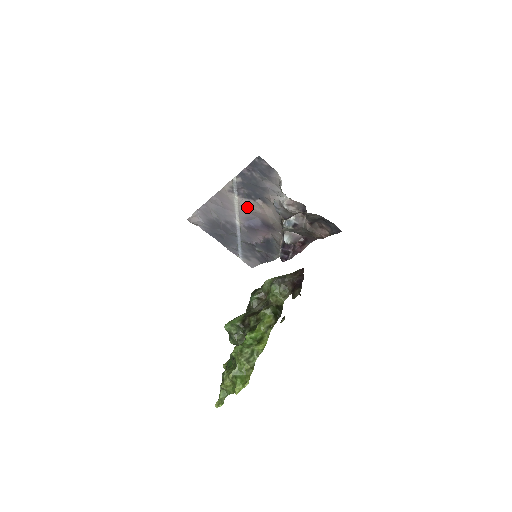
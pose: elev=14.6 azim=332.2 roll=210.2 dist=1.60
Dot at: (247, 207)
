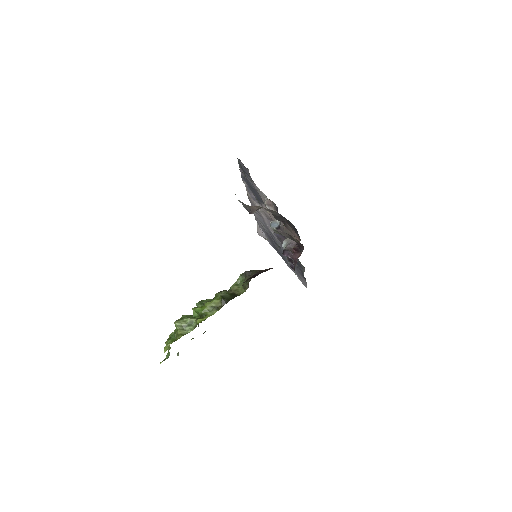
Dot at: (264, 213)
